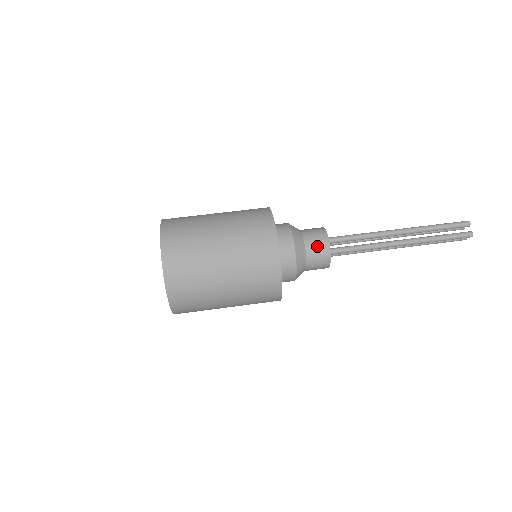
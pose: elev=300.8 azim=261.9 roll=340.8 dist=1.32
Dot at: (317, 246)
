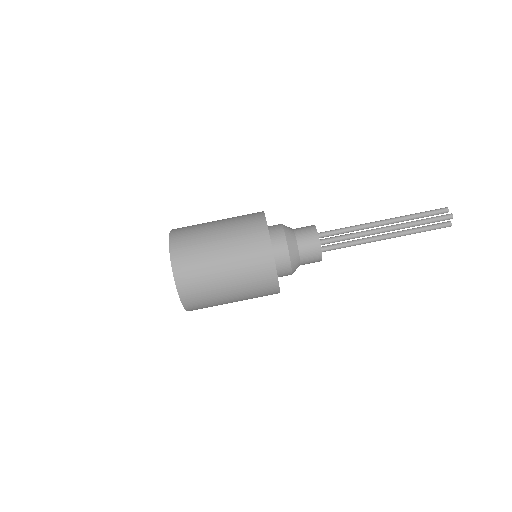
Dot at: (311, 259)
